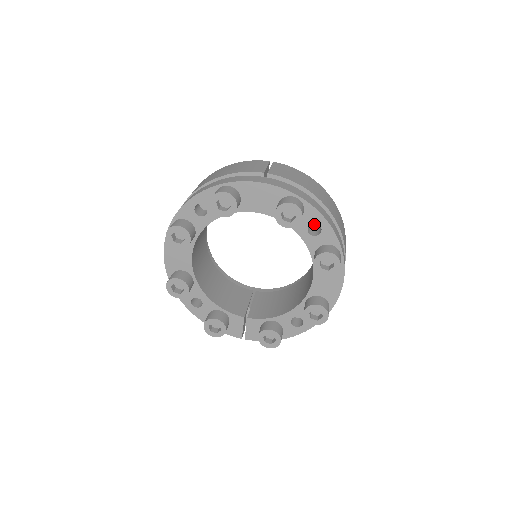
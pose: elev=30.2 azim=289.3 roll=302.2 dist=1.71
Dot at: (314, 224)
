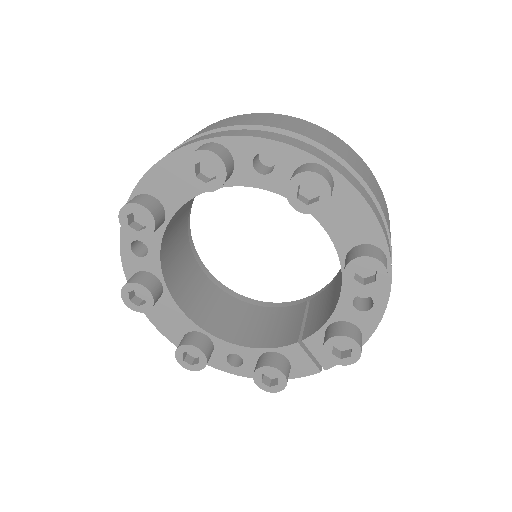
Dot at: occluded
